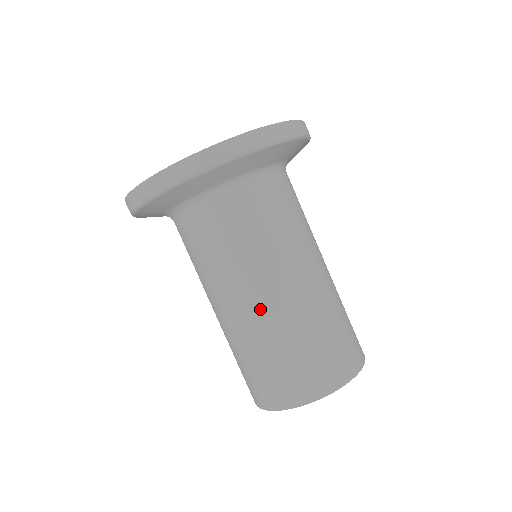
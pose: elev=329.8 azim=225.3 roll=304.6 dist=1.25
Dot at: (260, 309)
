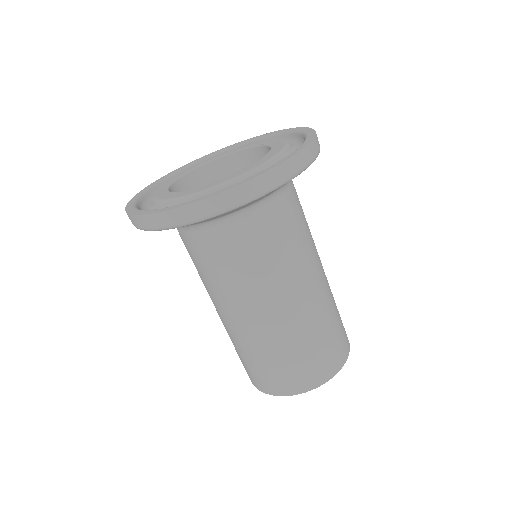
Dot at: (306, 301)
